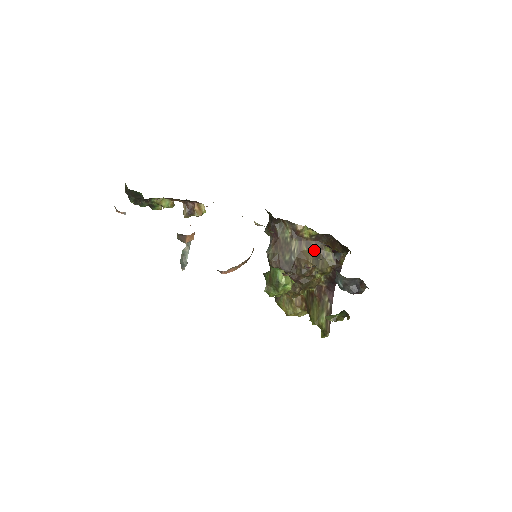
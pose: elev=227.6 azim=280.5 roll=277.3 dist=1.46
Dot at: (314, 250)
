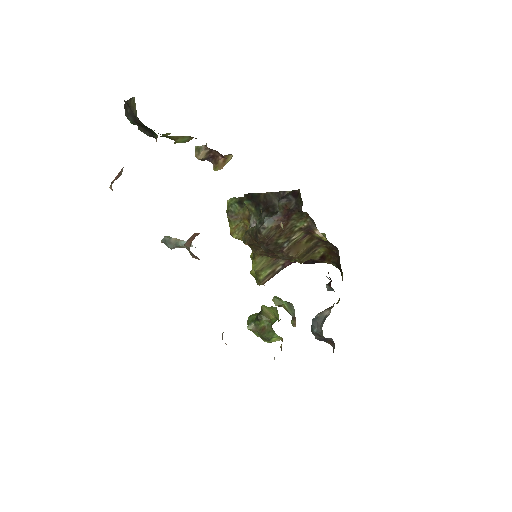
Dot at: (311, 245)
